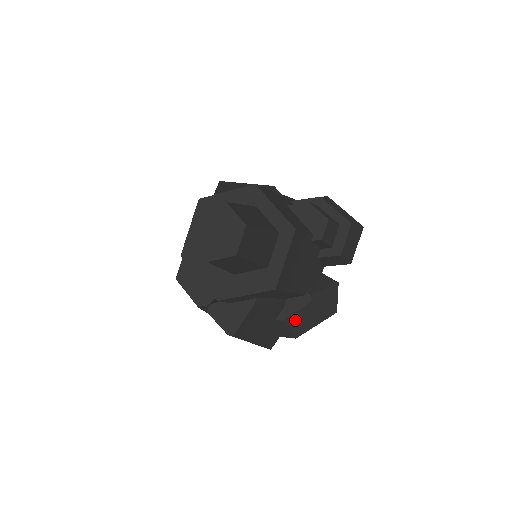
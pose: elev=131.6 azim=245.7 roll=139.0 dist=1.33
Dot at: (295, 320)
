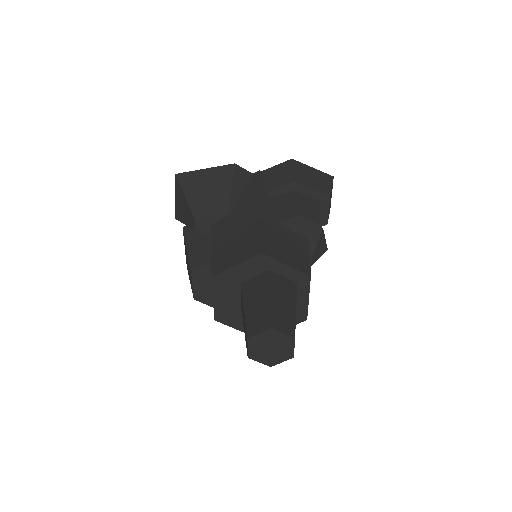
Dot at: occluded
